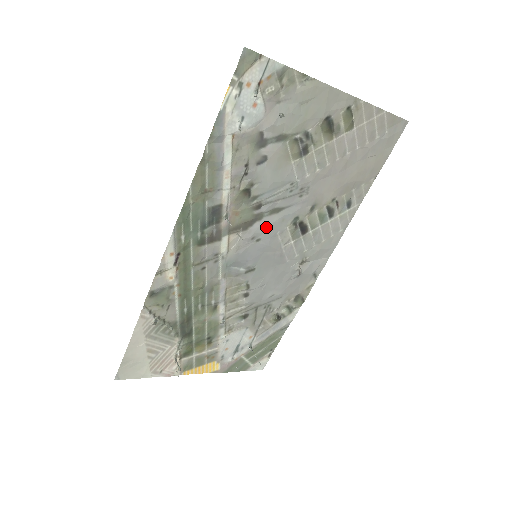
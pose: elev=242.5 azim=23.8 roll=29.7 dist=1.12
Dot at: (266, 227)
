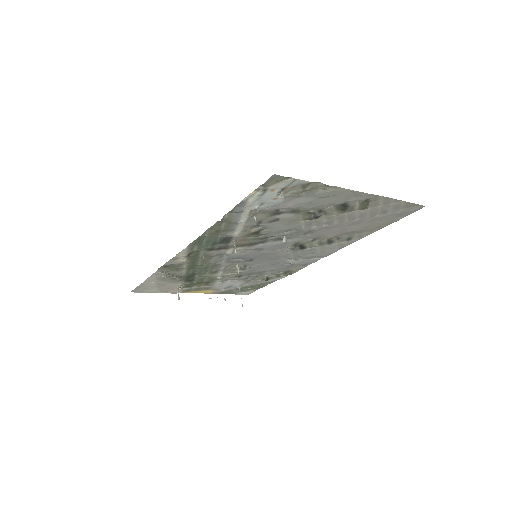
Dot at: (269, 246)
